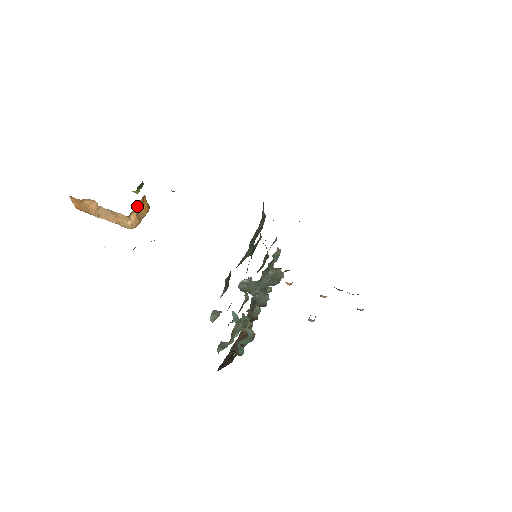
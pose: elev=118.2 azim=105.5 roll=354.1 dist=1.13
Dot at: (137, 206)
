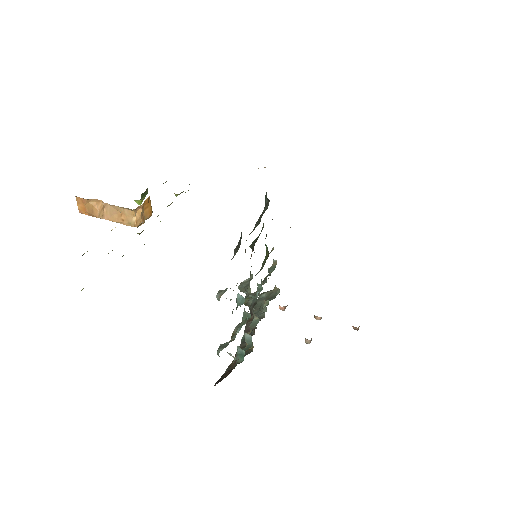
Dot at: (143, 204)
